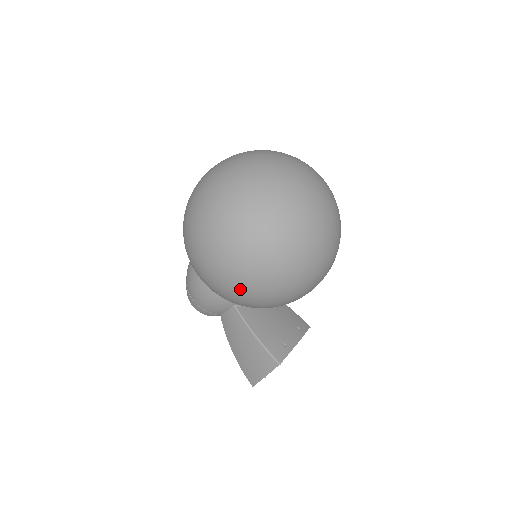
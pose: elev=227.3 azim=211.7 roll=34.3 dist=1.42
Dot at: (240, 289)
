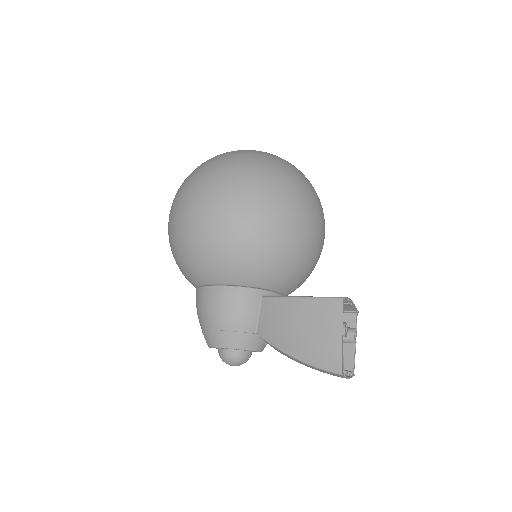
Dot at: (249, 222)
